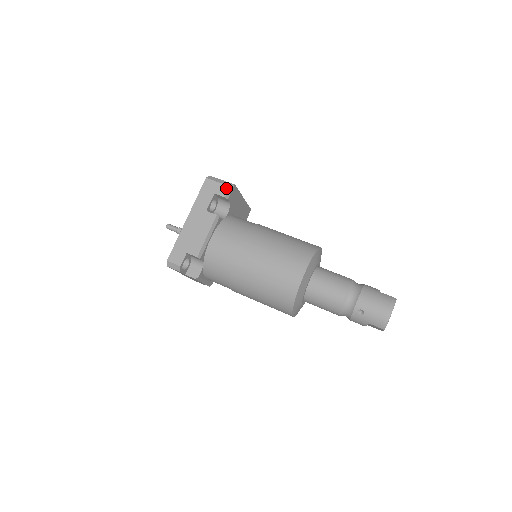
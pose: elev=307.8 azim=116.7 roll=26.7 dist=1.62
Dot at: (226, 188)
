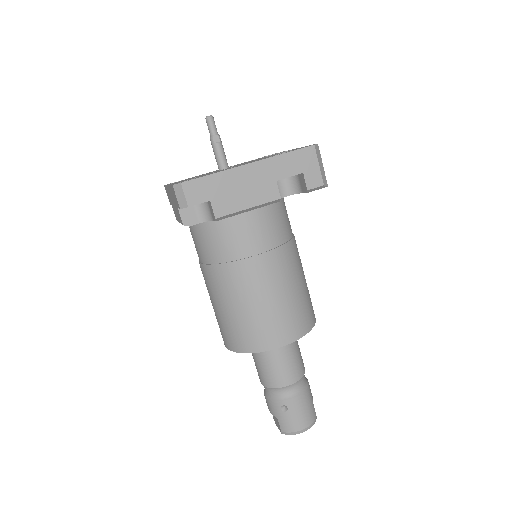
Dot at: (319, 182)
